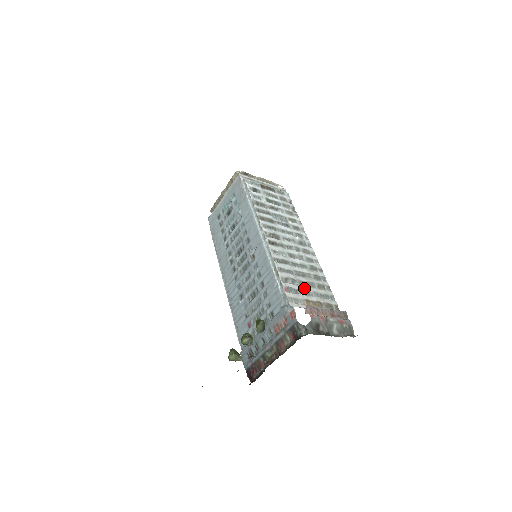
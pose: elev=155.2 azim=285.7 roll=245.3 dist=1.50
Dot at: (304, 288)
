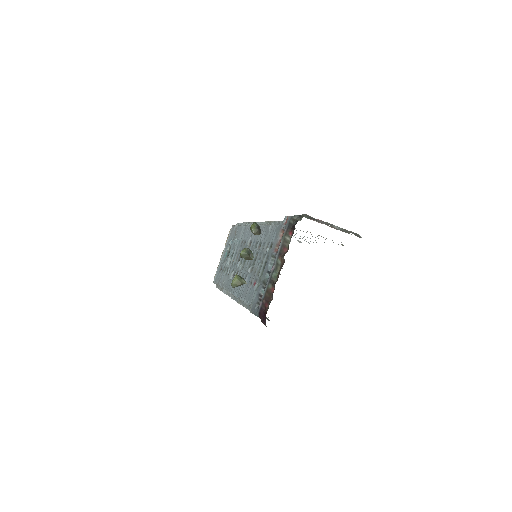
Dot at: occluded
